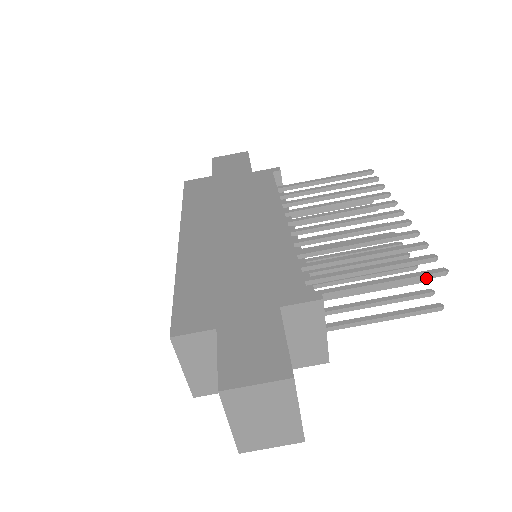
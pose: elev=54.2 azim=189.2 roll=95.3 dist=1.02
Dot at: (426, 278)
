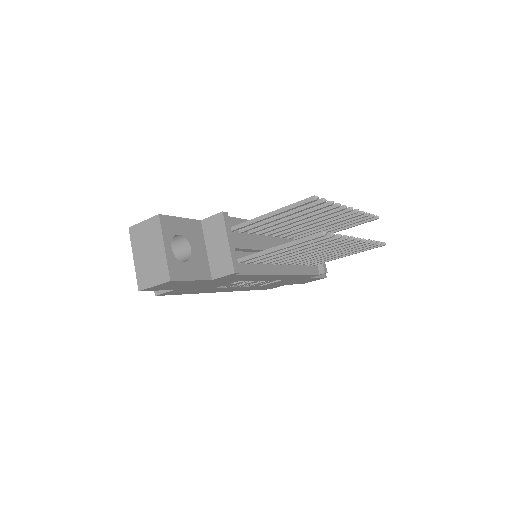
Dot at: (302, 204)
